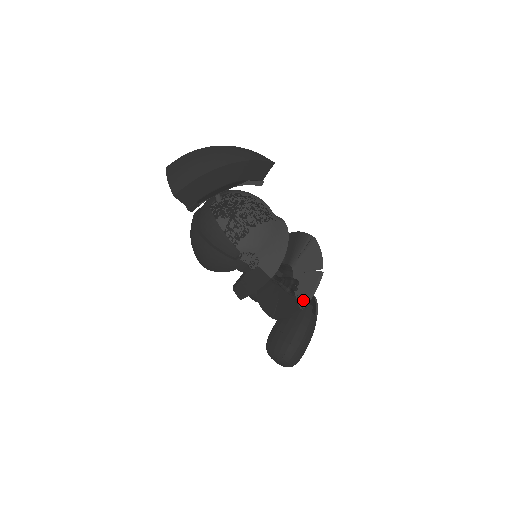
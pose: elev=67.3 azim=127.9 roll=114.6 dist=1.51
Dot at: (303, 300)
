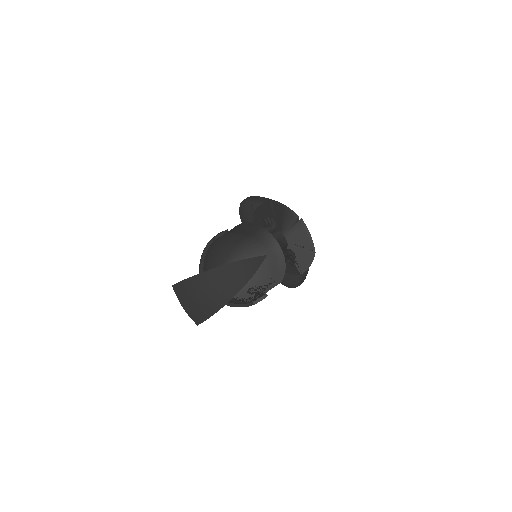
Dot at: (302, 269)
